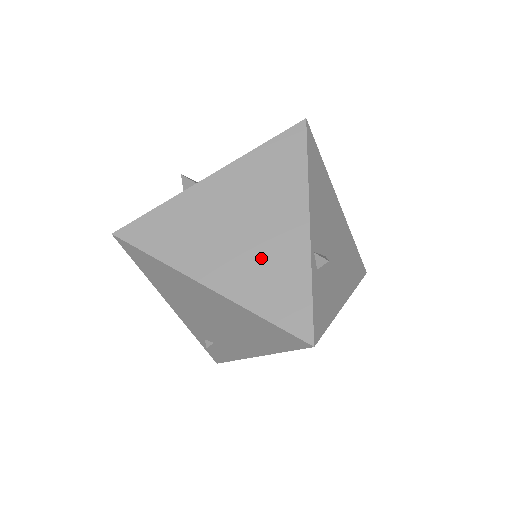
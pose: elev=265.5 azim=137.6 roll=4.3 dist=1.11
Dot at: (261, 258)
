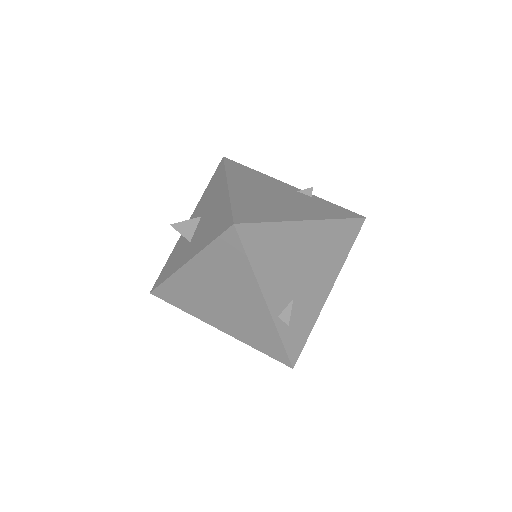
Dot at: (244, 320)
